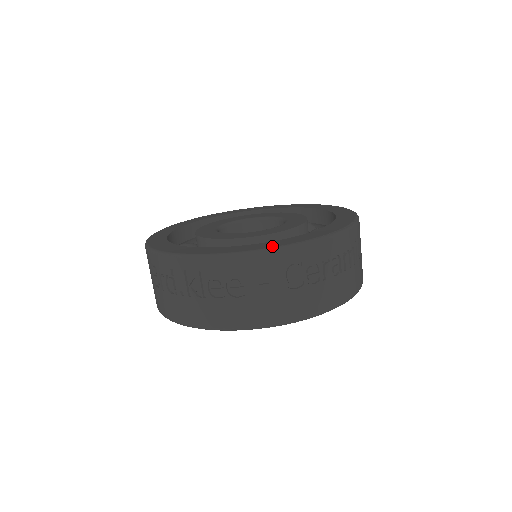
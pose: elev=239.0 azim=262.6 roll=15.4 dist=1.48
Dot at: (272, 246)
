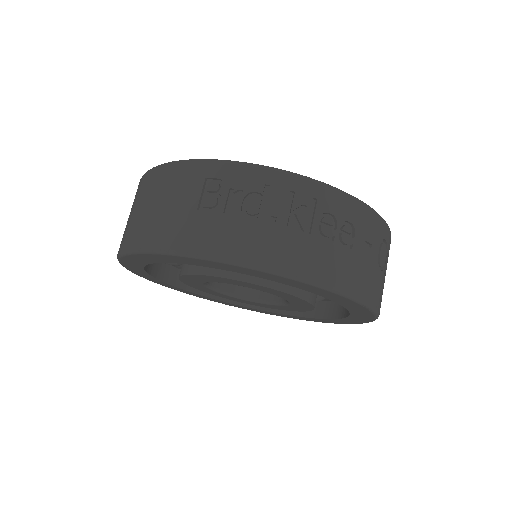
Dot at: occluded
